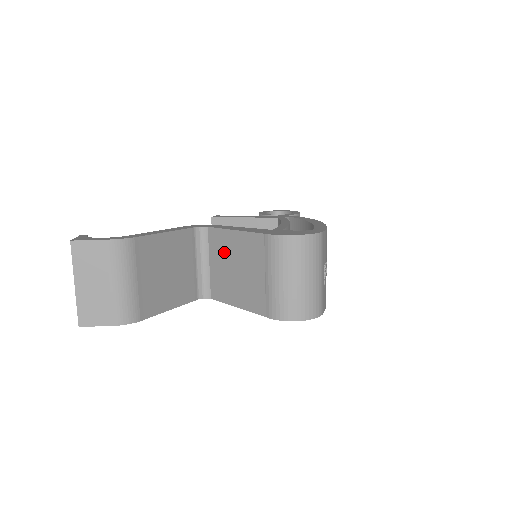
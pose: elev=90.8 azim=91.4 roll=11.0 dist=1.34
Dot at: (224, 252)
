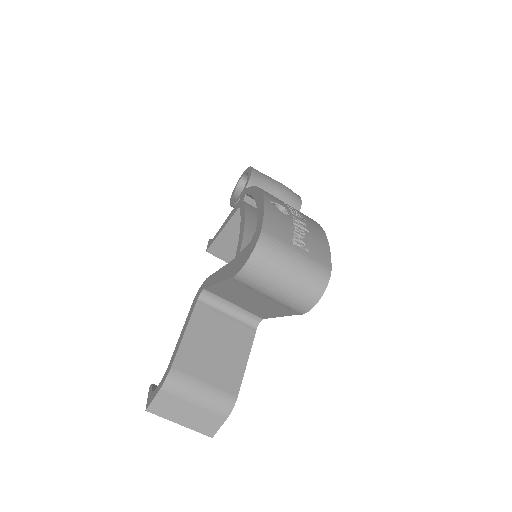
Dot at: (230, 296)
